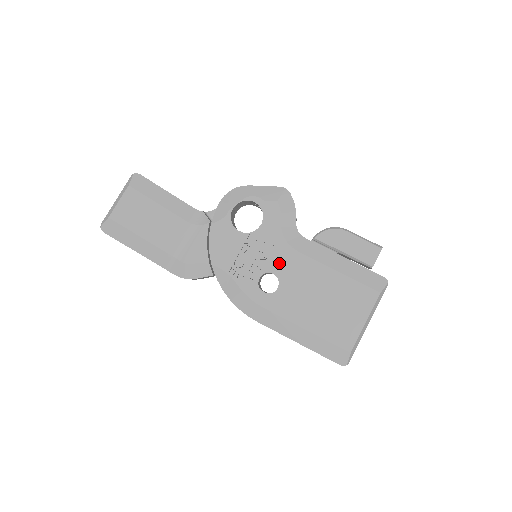
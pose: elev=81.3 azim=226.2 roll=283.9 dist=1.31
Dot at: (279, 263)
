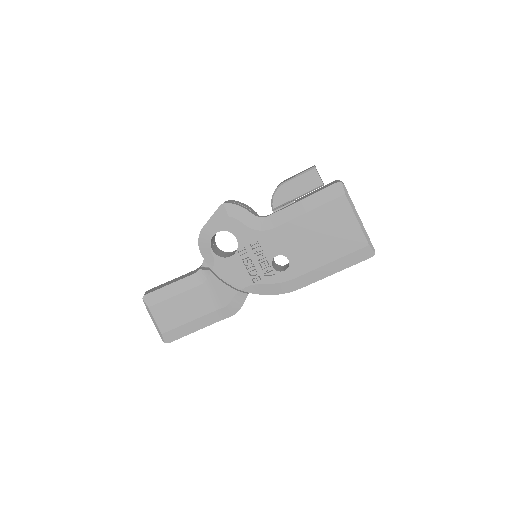
Dot at: (272, 247)
